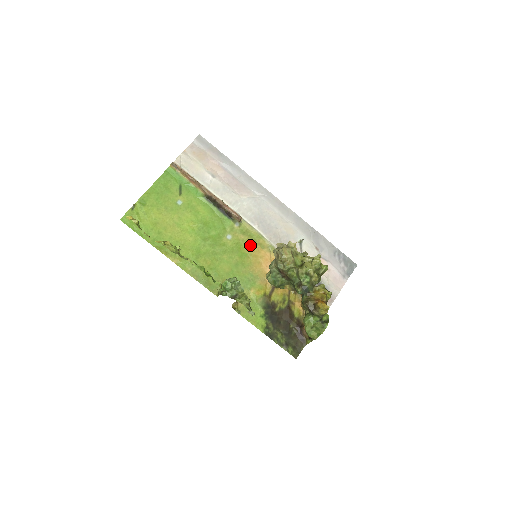
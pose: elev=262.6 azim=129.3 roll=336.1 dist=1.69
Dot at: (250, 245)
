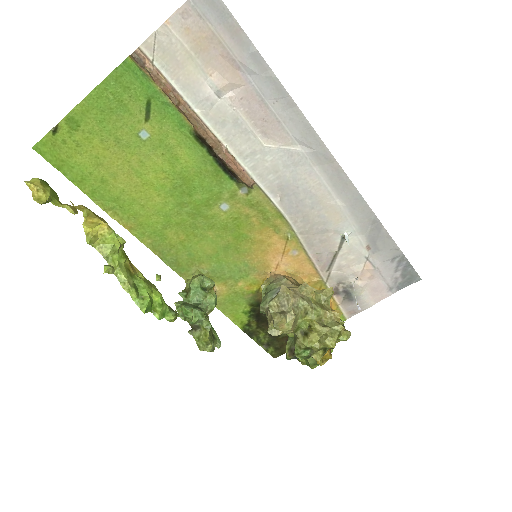
Dot at: (257, 224)
